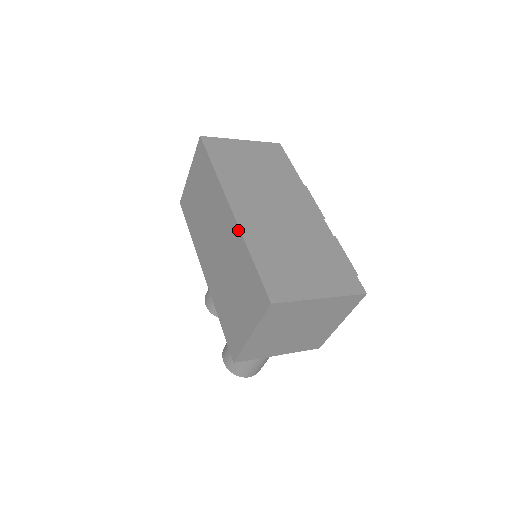
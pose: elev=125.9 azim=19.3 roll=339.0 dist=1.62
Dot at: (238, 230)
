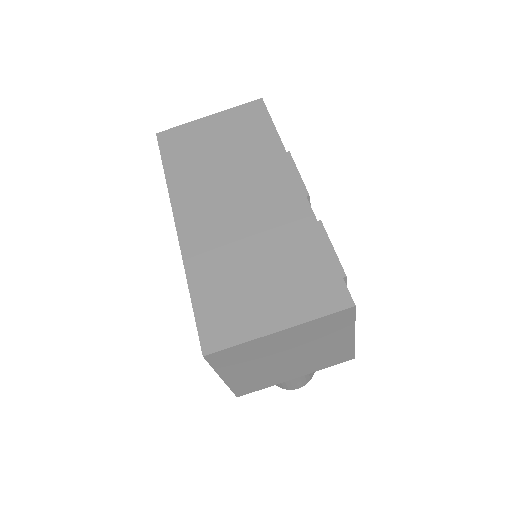
Dot at: (181, 254)
